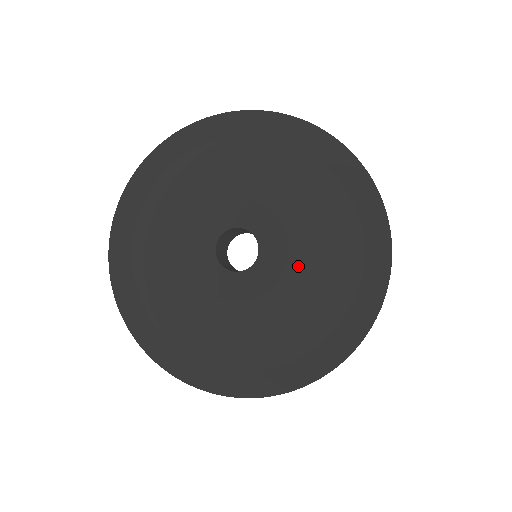
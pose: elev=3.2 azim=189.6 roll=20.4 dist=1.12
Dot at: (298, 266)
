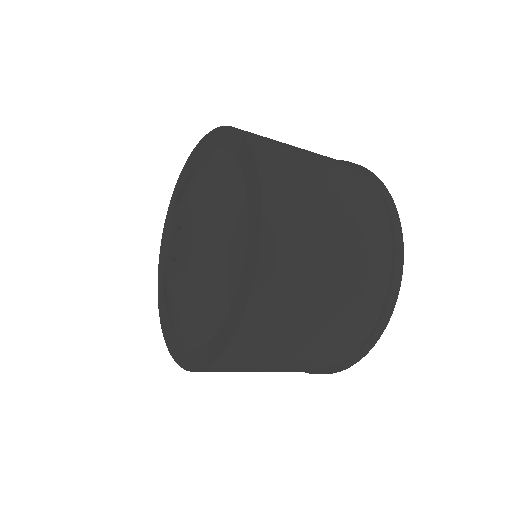
Dot at: (200, 214)
